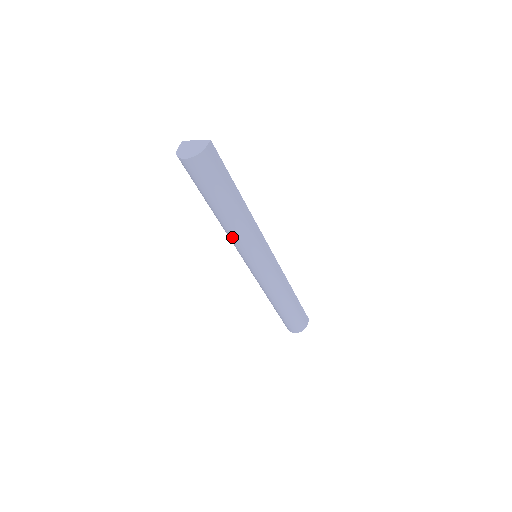
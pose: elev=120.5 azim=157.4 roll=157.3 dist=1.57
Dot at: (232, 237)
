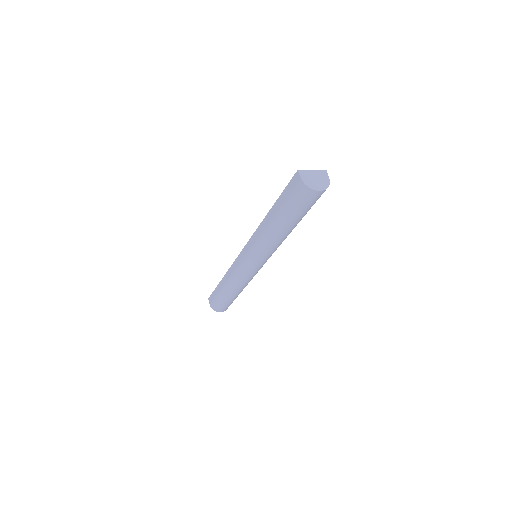
Dot at: (274, 246)
